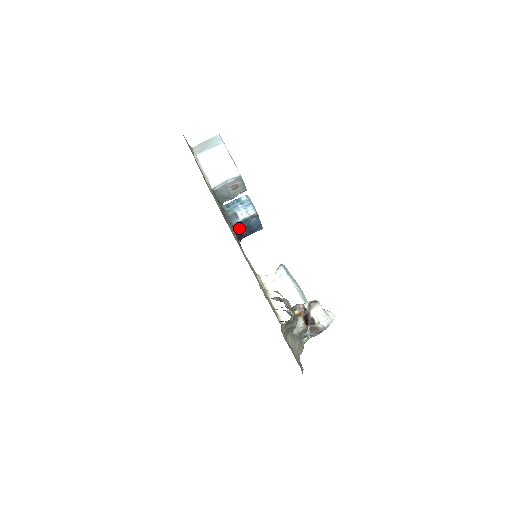
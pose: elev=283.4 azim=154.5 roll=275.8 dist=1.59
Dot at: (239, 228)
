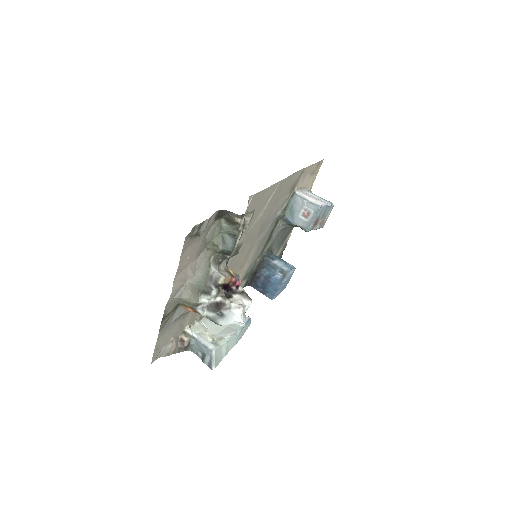
Dot at: (263, 269)
